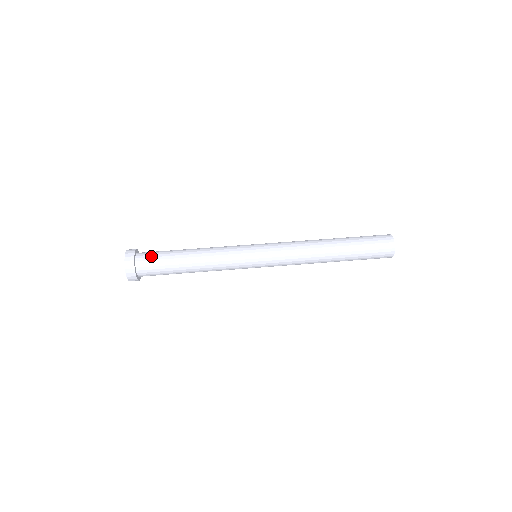
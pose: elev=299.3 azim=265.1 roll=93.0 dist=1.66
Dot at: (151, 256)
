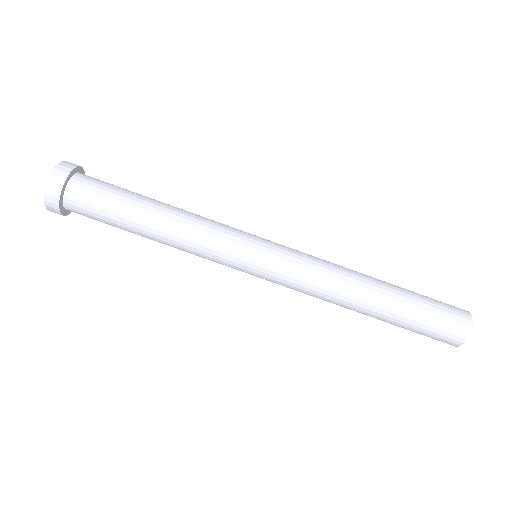
Dot at: (88, 204)
